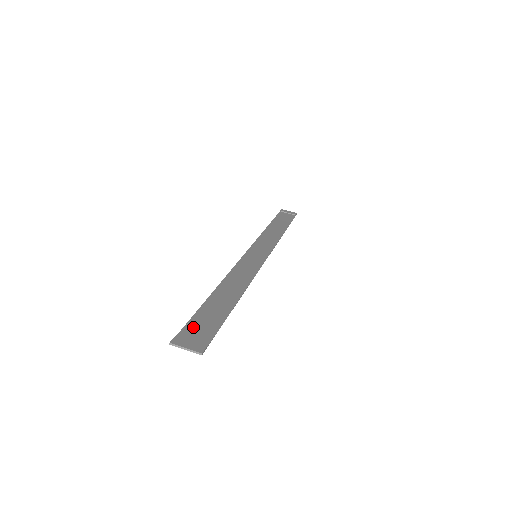
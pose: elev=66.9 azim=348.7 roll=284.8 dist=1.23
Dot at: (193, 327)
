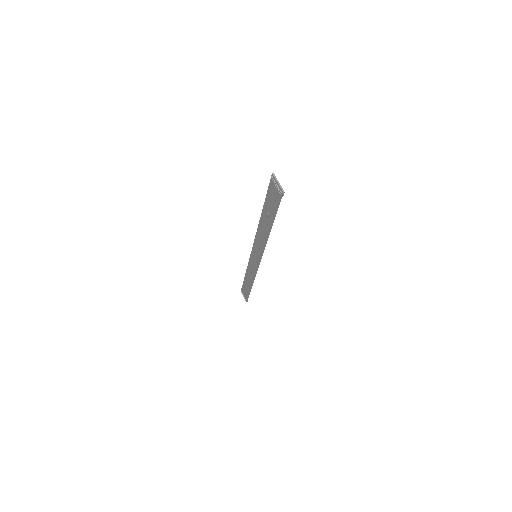
Dot at: (271, 192)
